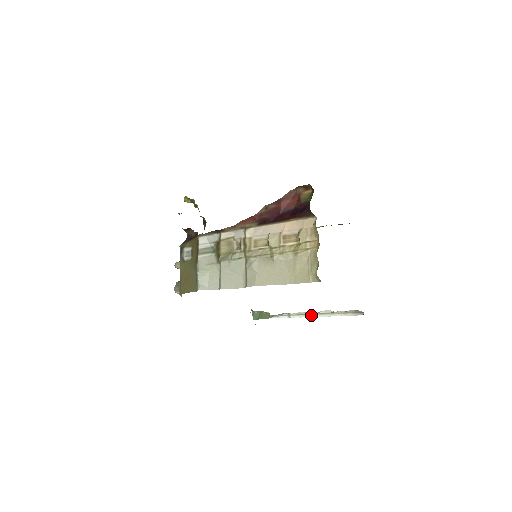
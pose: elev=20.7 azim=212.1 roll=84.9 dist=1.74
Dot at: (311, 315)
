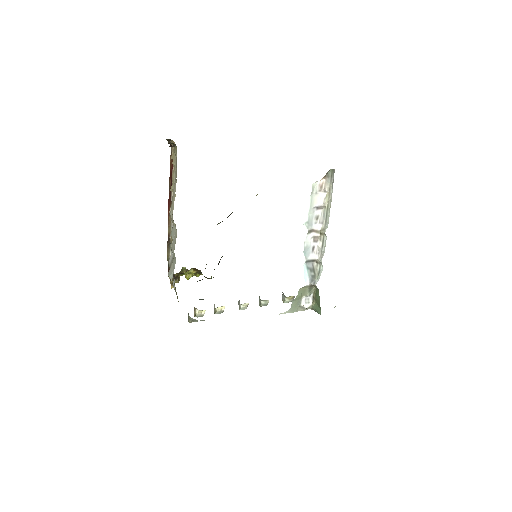
Dot at: (324, 235)
